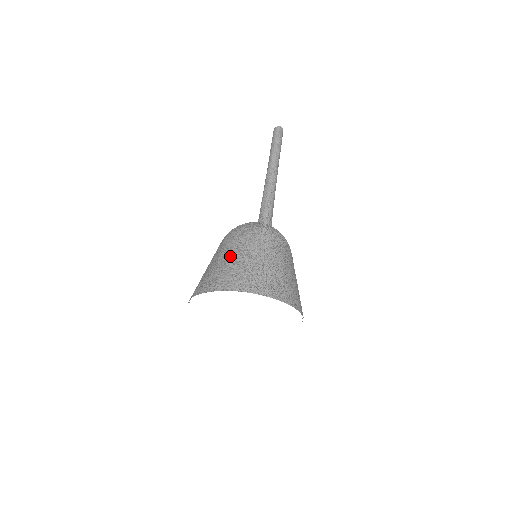
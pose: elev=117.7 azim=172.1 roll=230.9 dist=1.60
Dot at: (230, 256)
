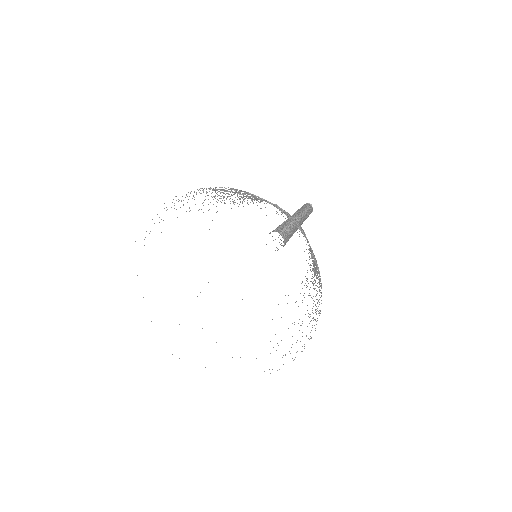
Dot at: occluded
